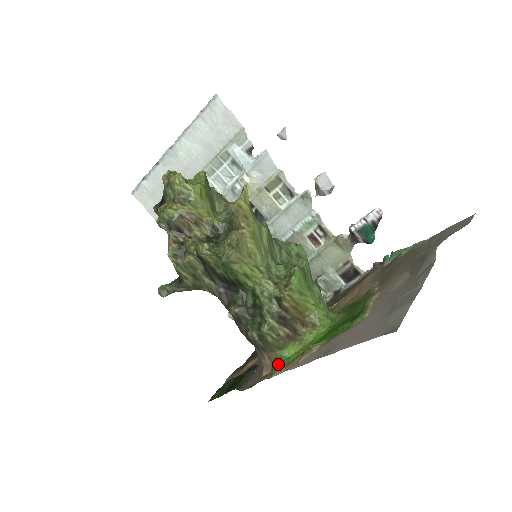
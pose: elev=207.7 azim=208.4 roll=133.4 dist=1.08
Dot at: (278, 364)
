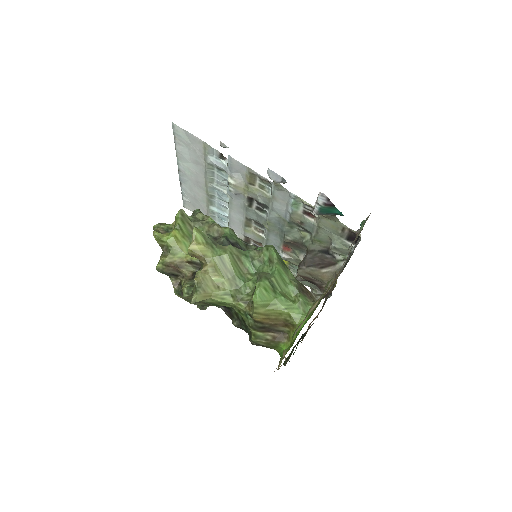
Dot at: (280, 358)
